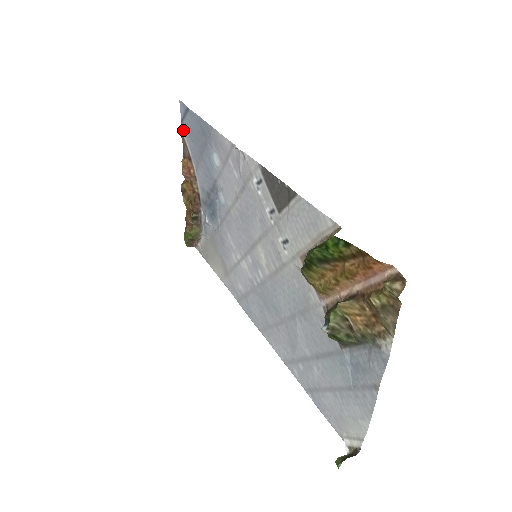
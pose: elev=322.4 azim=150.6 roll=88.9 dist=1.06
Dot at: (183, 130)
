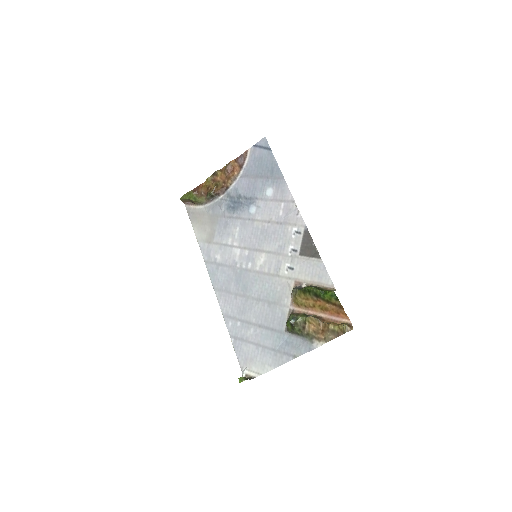
Dot at: (251, 150)
